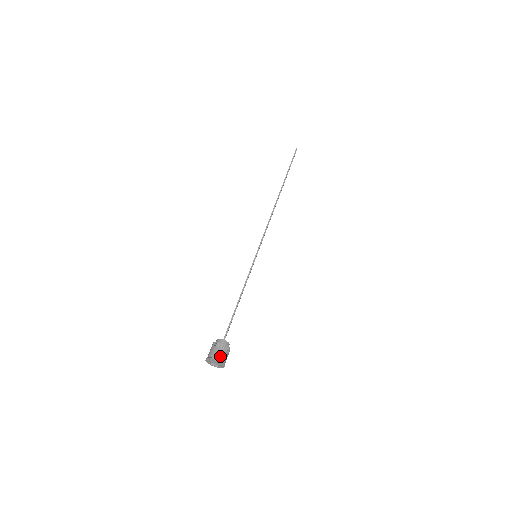
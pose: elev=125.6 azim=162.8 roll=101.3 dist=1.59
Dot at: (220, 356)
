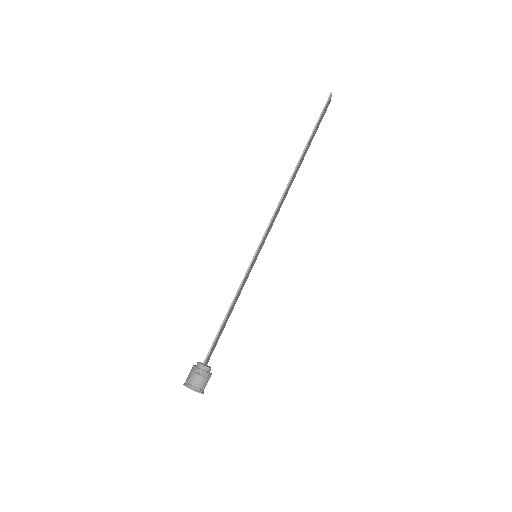
Dot at: (196, 385)
